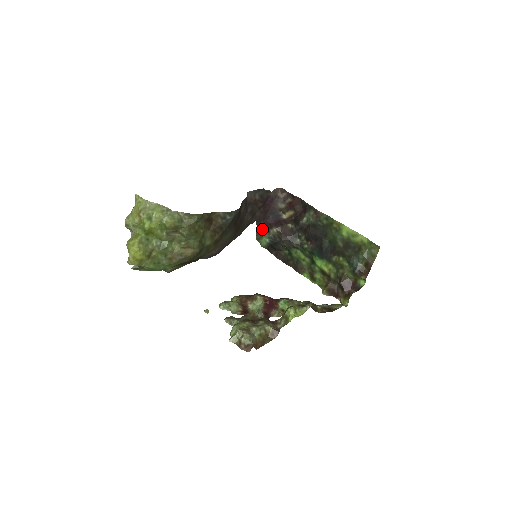
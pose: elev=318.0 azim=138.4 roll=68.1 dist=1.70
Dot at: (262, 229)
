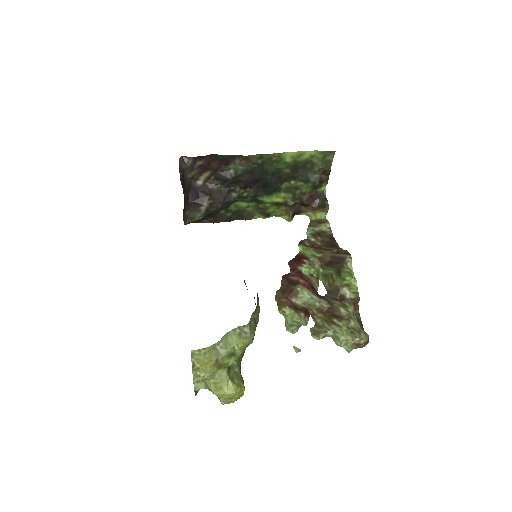
Dot at: (187, 213)
